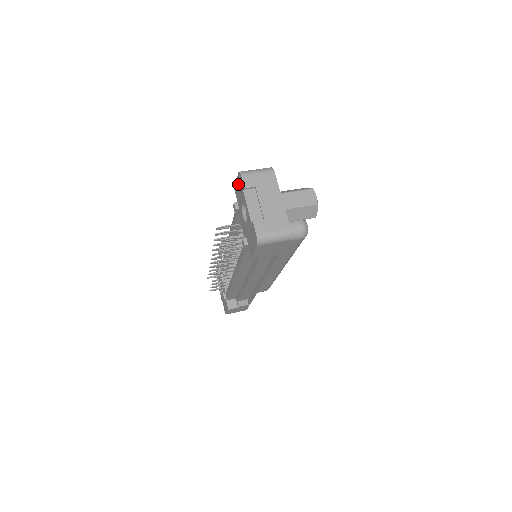
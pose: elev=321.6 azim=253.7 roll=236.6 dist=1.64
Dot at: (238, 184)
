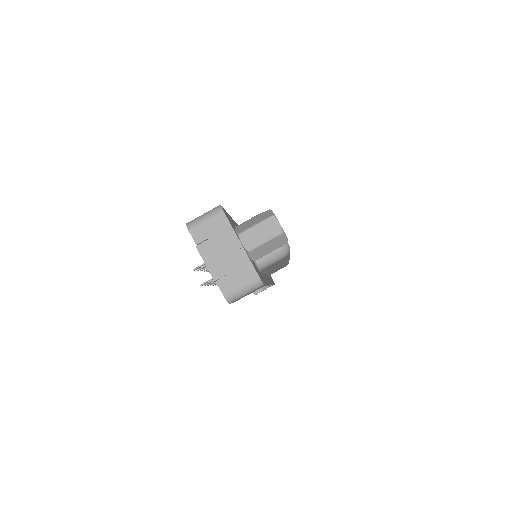
Dot at: occluded
